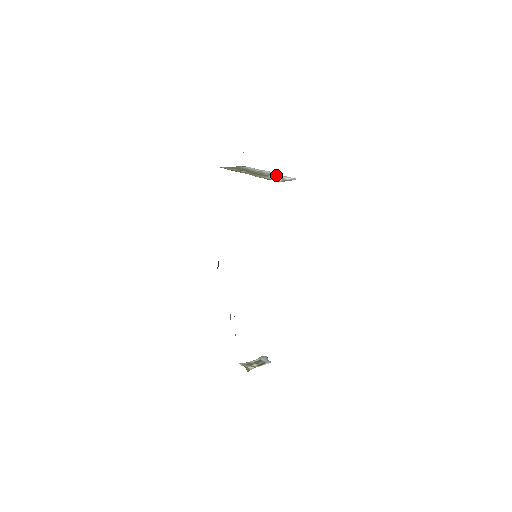
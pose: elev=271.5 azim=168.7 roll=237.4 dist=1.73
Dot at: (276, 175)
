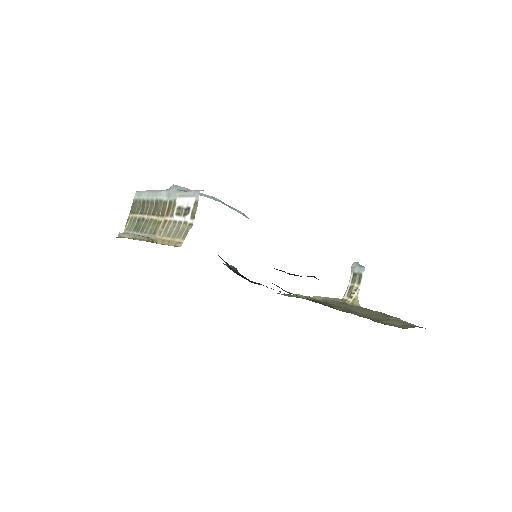
Dot at: (176, 200)
